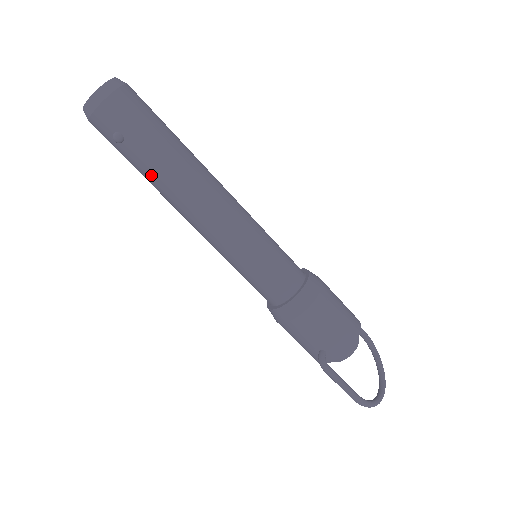
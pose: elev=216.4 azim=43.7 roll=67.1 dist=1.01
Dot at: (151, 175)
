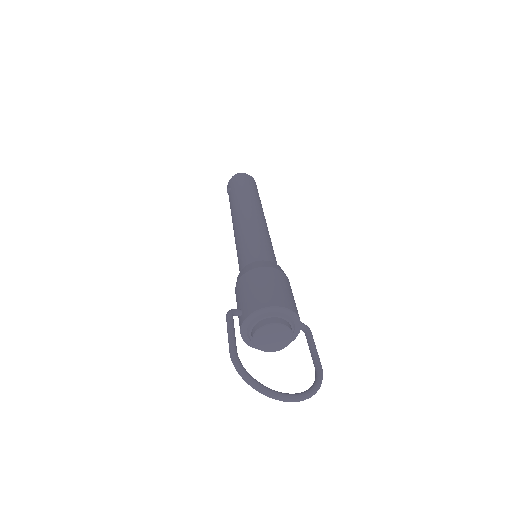
Dot at: (231, 205)
